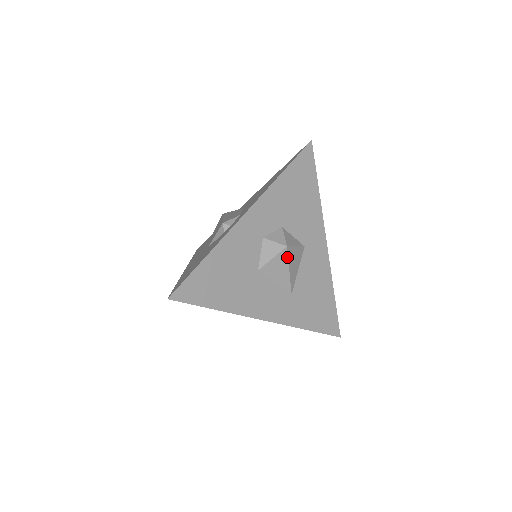
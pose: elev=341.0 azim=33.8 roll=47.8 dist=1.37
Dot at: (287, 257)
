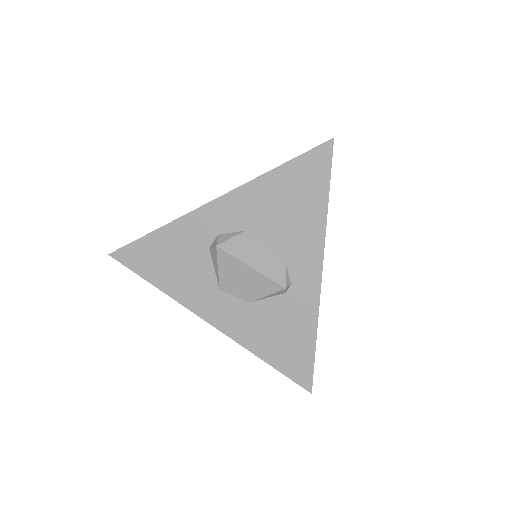
Dot at: occluded
